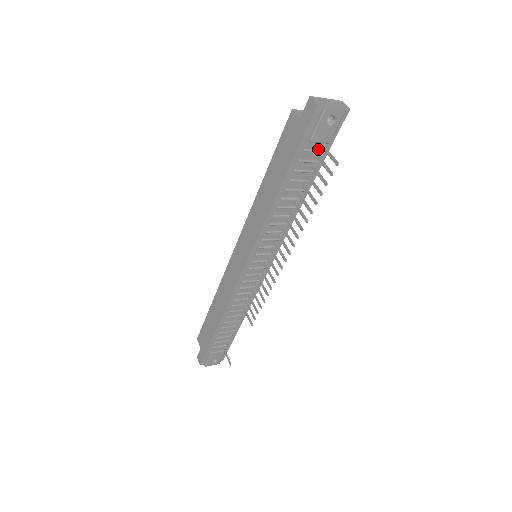
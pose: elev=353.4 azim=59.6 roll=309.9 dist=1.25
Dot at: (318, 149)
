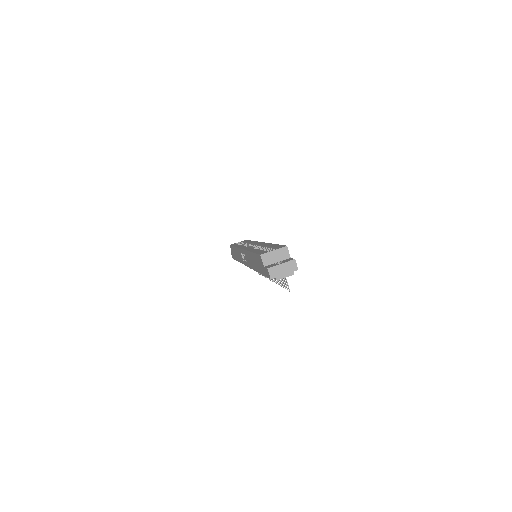
Dot at: occluded
